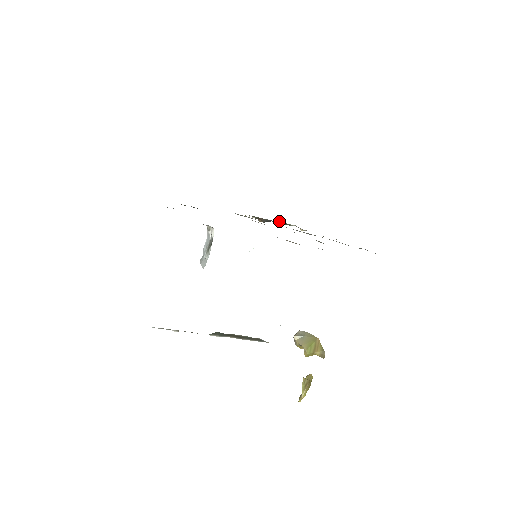
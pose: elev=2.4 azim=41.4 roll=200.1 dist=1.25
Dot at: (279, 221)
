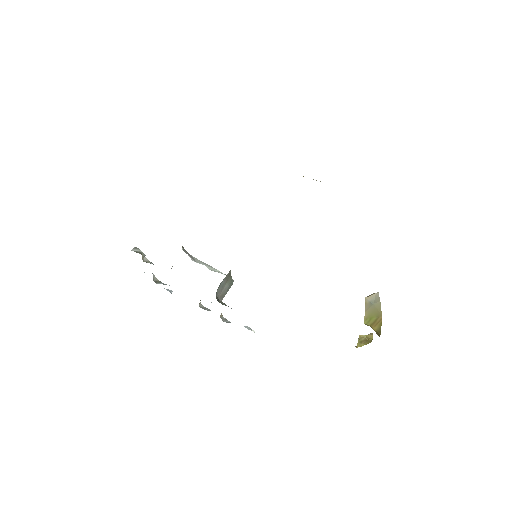
Dot at: occluded
